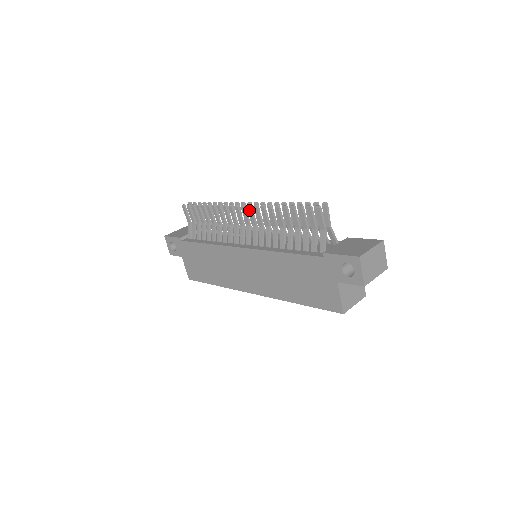
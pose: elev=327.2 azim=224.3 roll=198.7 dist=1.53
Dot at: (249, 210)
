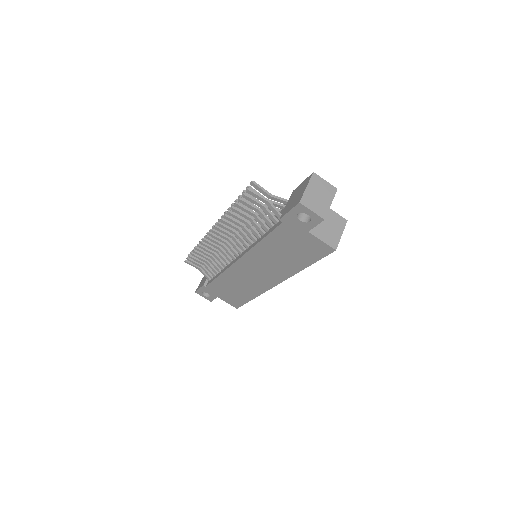
Dot at: (218, 230)
